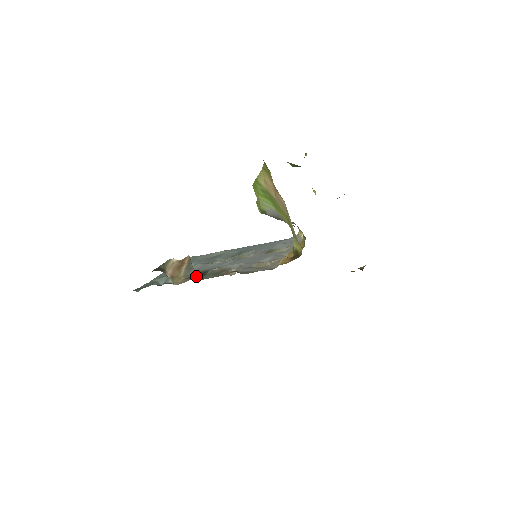
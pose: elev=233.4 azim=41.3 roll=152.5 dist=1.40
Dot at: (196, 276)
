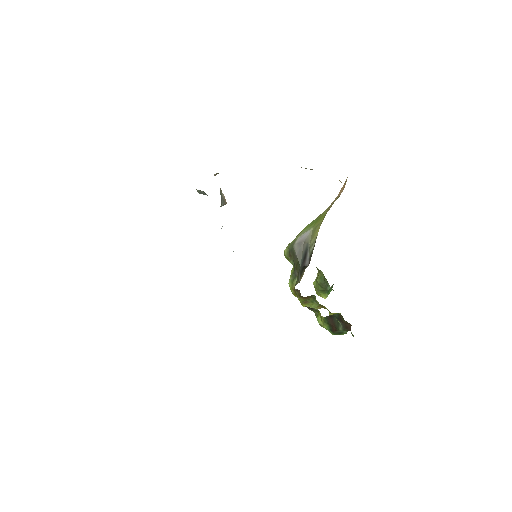
Dot at: occluded
